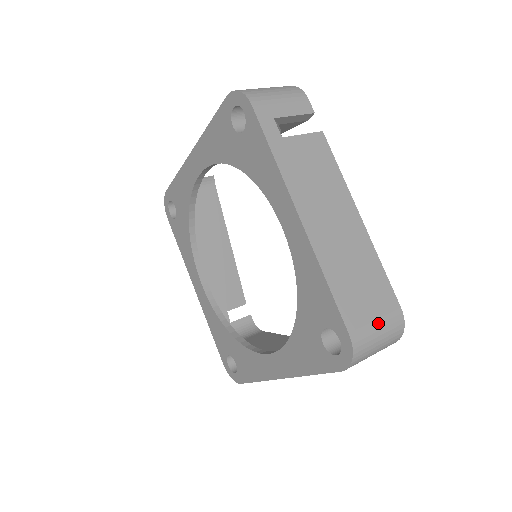
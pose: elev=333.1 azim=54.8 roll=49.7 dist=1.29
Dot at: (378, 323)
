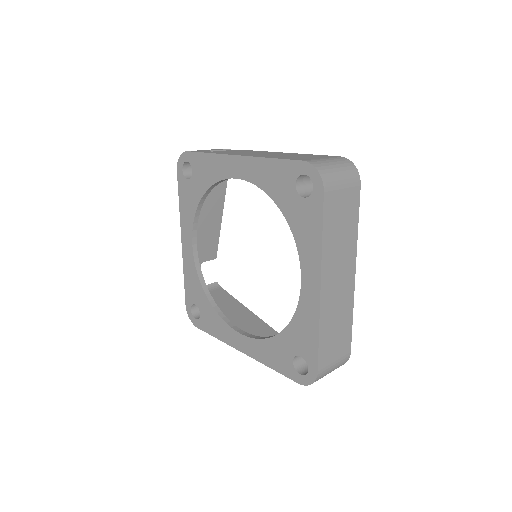
Dot at: (325, 159)
